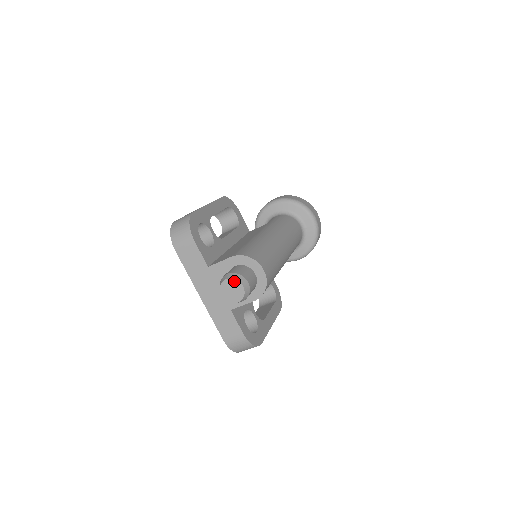
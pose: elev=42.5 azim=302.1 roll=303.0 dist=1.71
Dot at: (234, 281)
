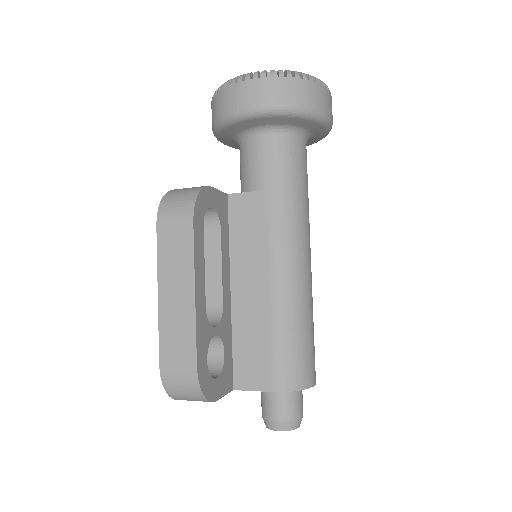
Dot at: (289, 430)
